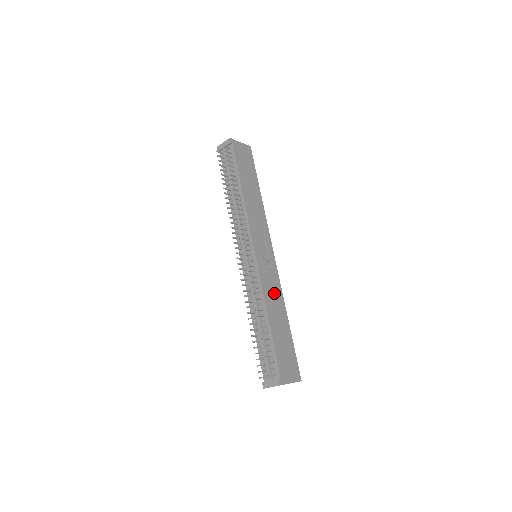
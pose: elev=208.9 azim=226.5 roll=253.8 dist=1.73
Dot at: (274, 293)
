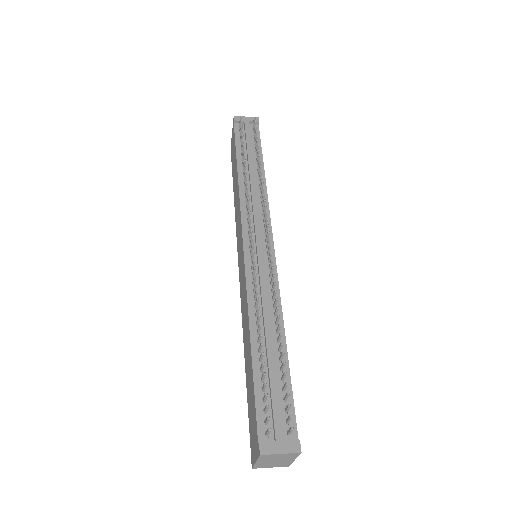
Dot at: occluded
